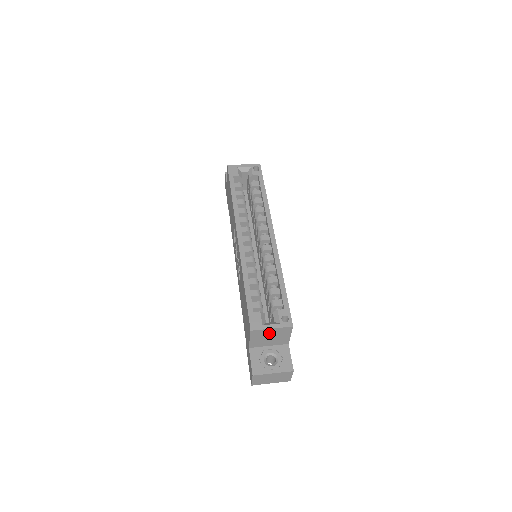
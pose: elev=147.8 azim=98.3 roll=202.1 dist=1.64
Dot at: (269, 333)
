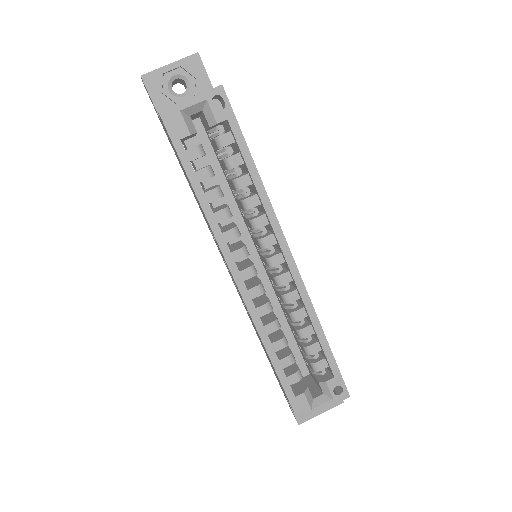
Dot at: occluded
